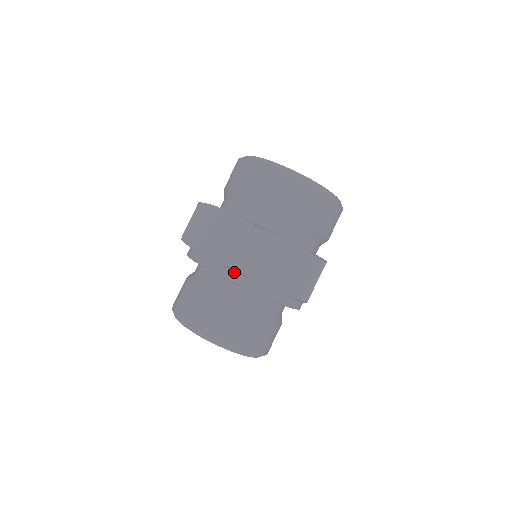
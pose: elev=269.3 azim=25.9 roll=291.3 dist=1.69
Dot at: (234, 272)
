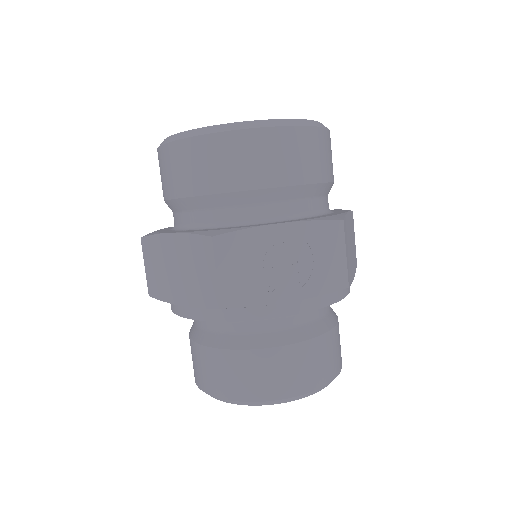
Dot at: occluded
